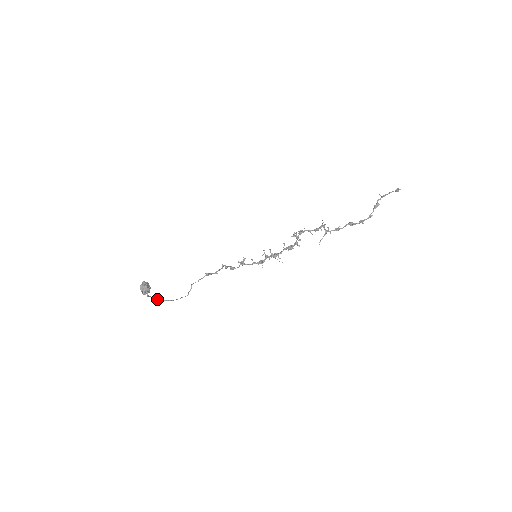
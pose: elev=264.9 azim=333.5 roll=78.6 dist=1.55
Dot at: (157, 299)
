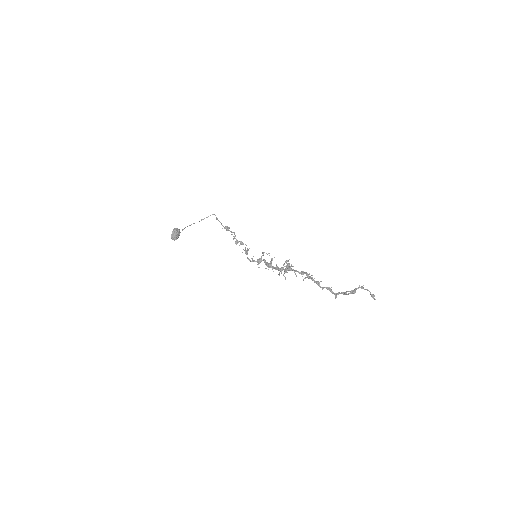
Dot at: (190, 225)
